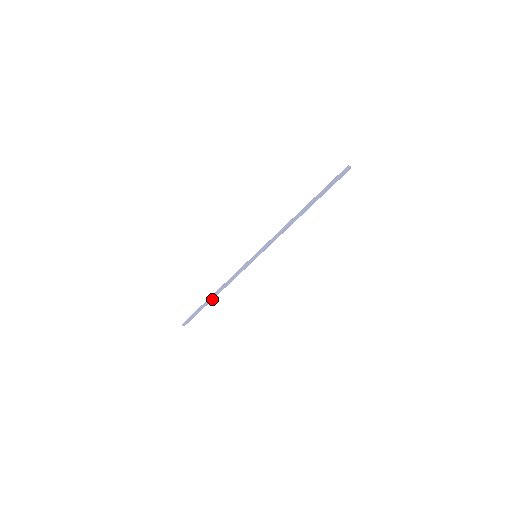
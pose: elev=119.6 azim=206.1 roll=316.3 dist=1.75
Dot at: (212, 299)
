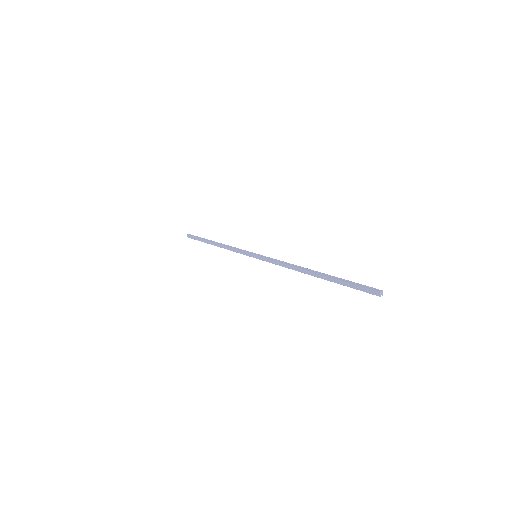
Dot at: (213, 244)
